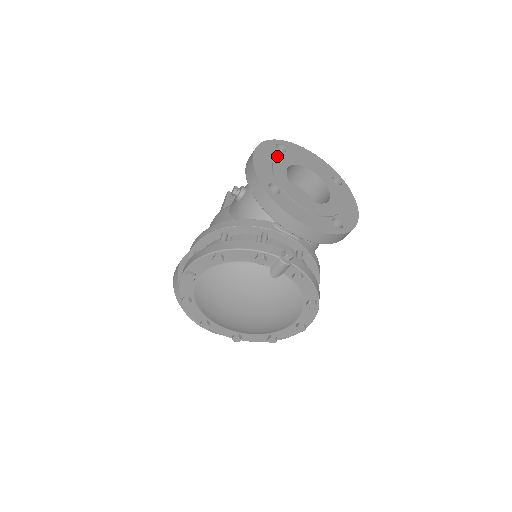
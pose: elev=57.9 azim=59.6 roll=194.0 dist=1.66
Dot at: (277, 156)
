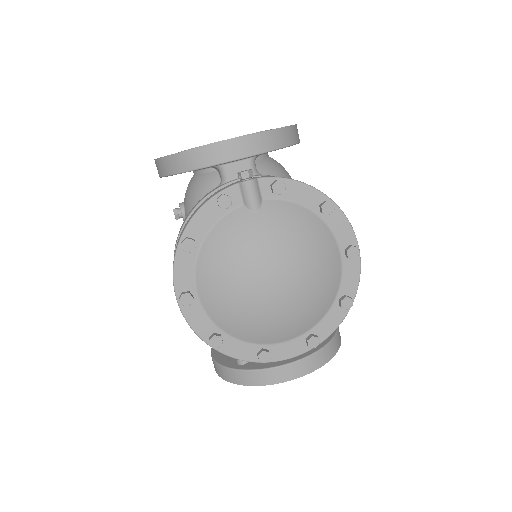
Dot at: occluded
